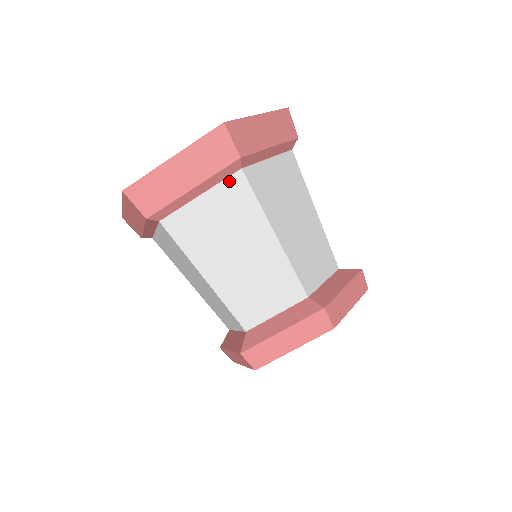
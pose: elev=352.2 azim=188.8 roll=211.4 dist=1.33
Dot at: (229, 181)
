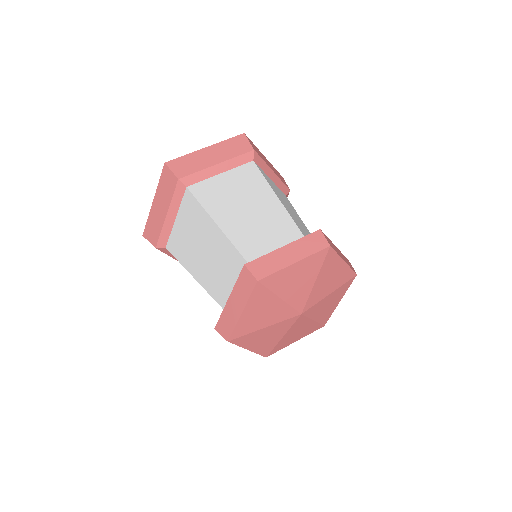
Dot at: (184, 199)
